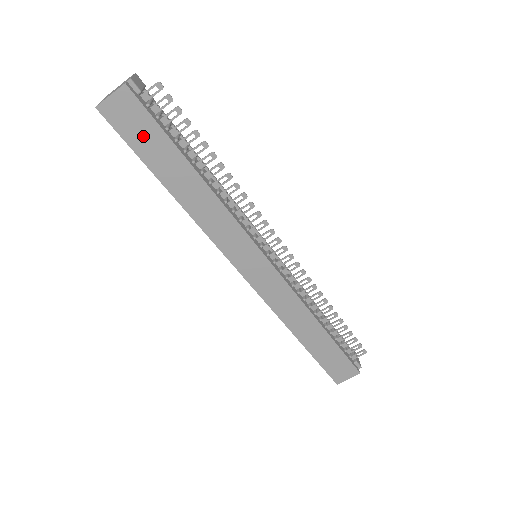
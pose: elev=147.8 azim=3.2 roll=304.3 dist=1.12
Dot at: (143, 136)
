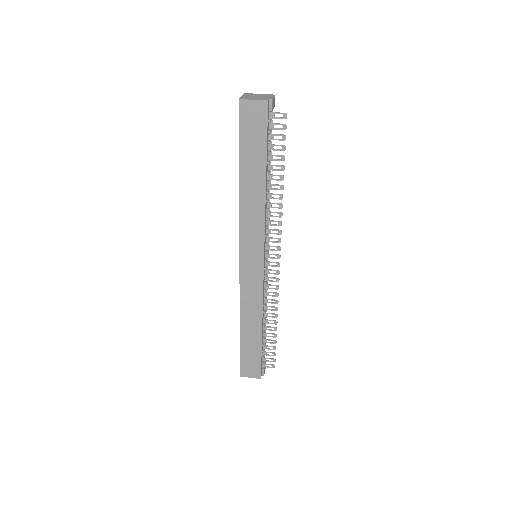
Dot at: (252, 136)
